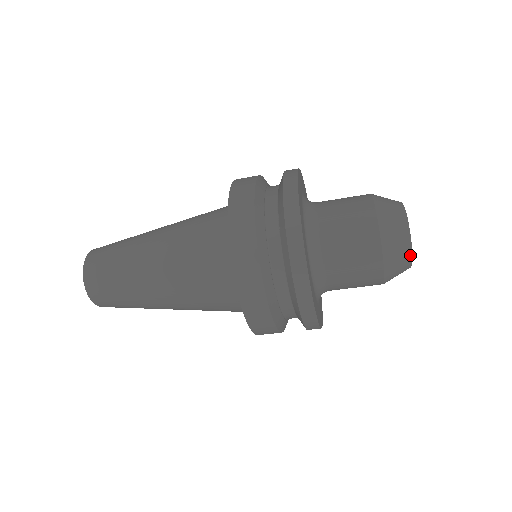
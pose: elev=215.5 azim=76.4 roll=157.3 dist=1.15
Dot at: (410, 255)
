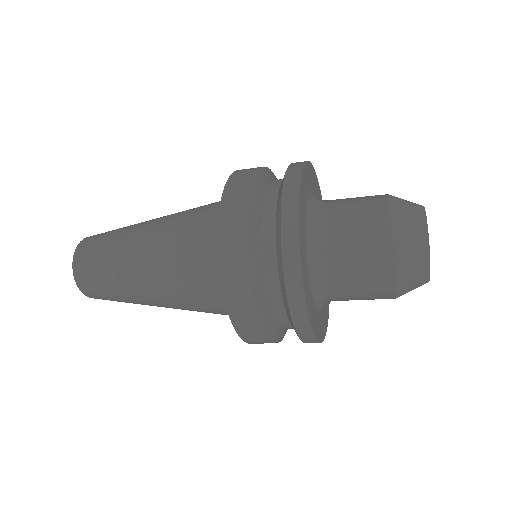
Dot at: occluded
